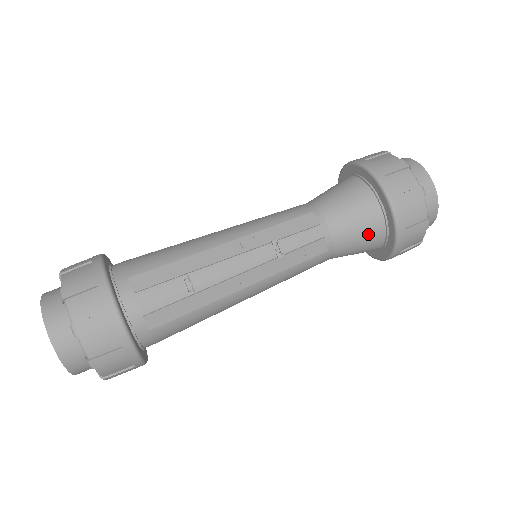
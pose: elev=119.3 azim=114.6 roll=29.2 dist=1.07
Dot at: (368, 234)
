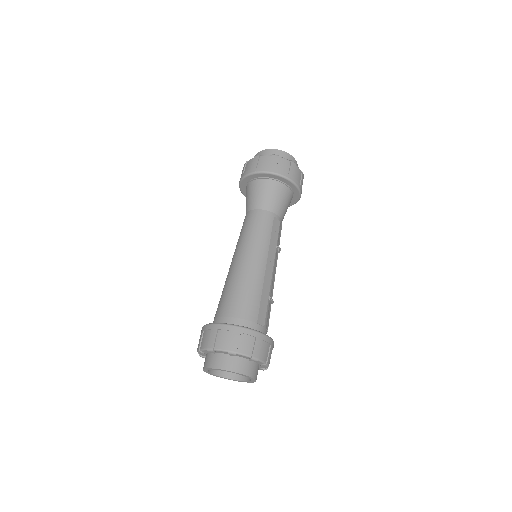
Dot at: occluded
